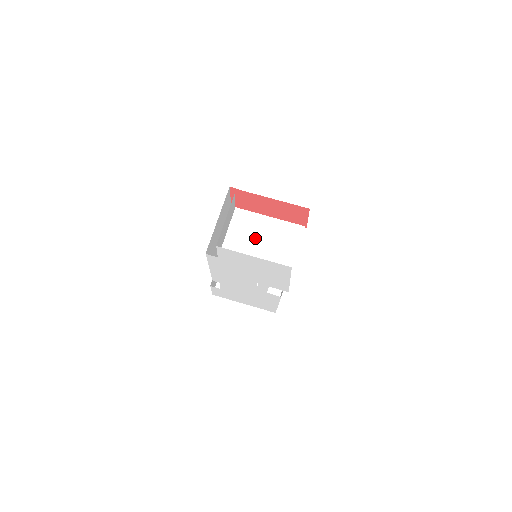
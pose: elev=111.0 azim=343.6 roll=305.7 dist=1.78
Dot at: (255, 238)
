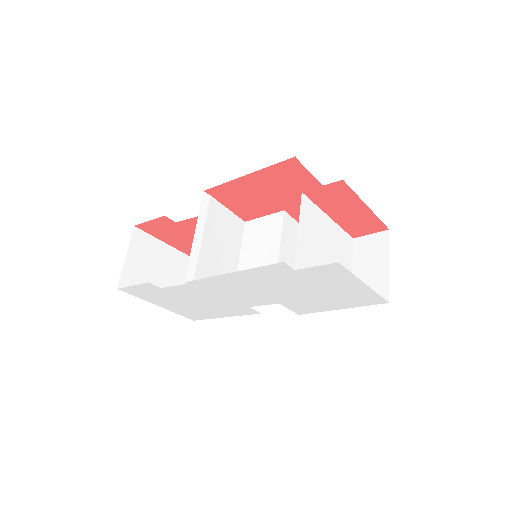
Dot at: (322, 246)
